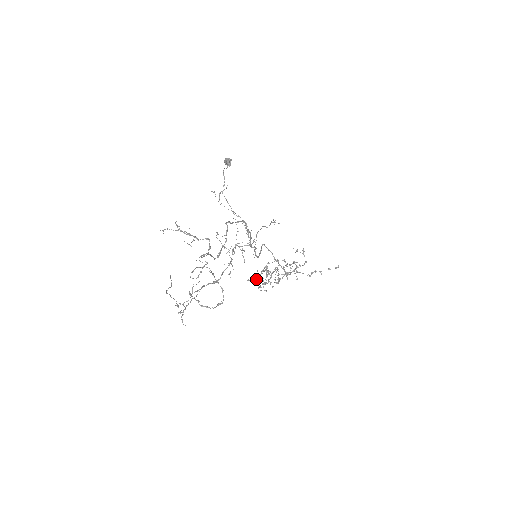
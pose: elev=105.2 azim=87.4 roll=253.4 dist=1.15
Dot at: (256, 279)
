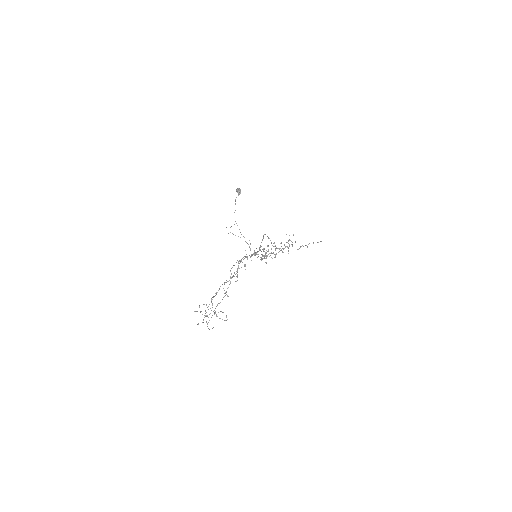
Dot at: occluded
